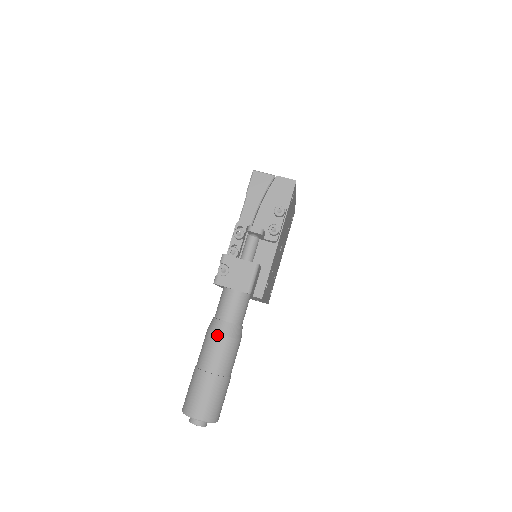
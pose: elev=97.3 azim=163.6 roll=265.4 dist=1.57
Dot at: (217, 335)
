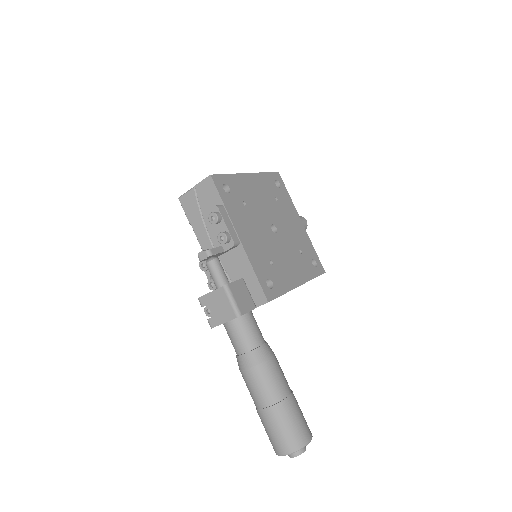
Dot at: (244, 372)
